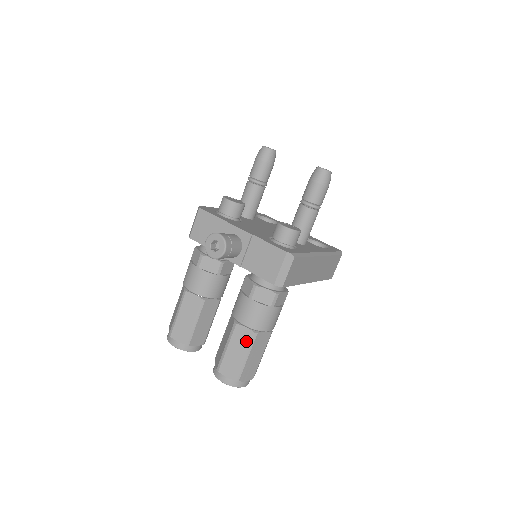
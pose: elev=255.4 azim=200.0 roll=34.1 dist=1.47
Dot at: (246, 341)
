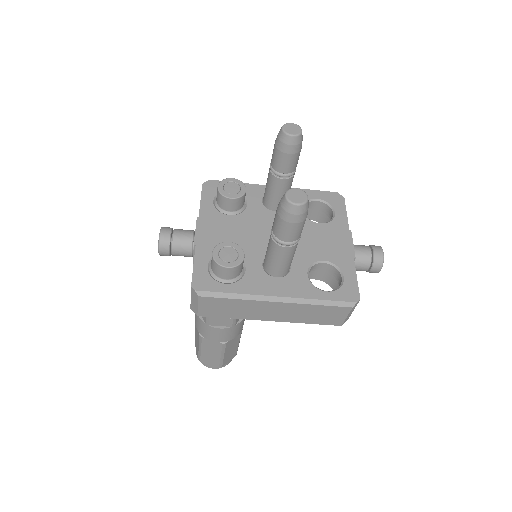
Dot at: (198, 336)
